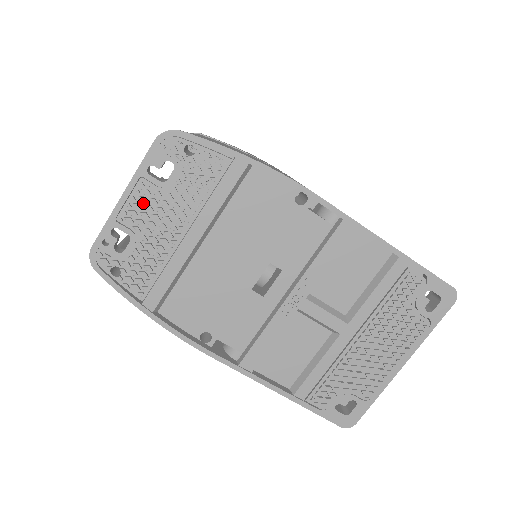
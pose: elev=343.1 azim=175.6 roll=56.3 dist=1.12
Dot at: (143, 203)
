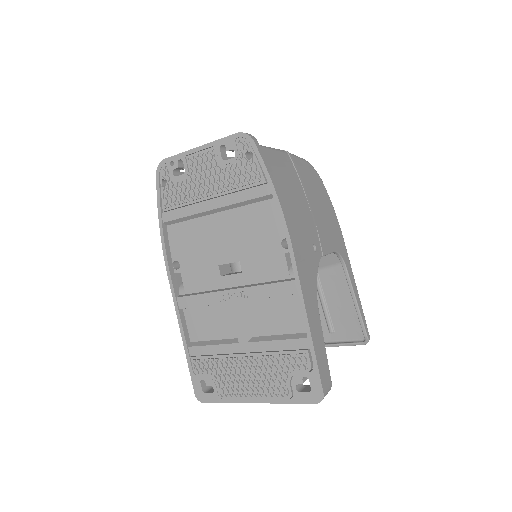
Dot at: (205, 161)
